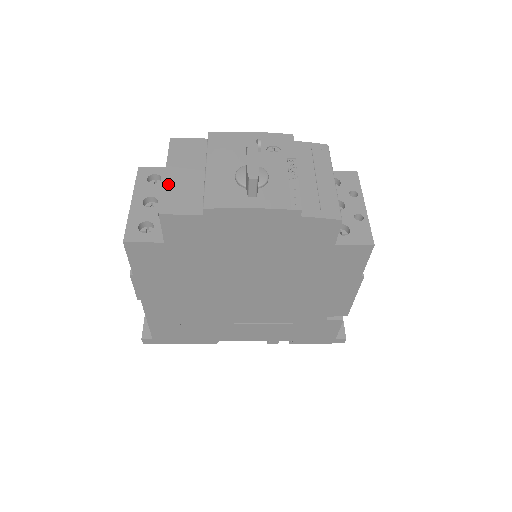
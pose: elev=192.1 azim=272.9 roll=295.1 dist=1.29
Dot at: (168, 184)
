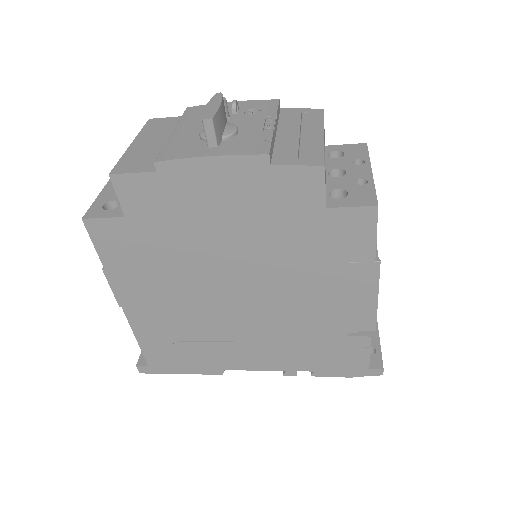
Dot at: (130, 151)
